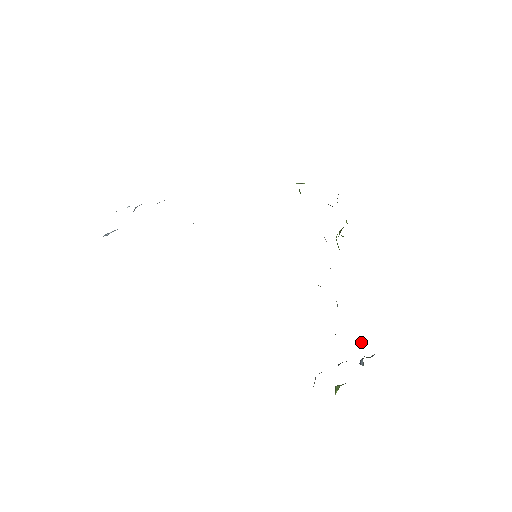
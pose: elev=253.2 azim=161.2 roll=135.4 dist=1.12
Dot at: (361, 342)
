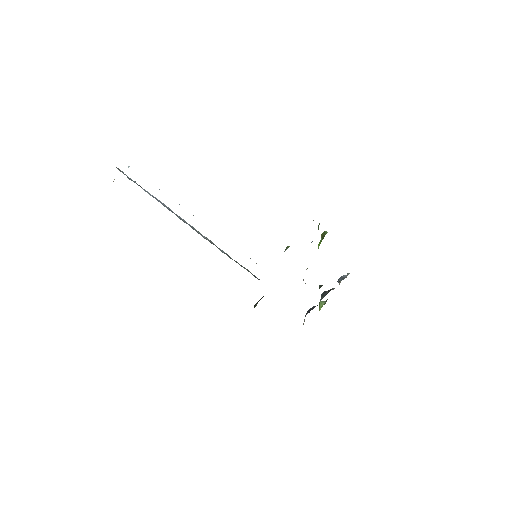
Dot at: occluded
